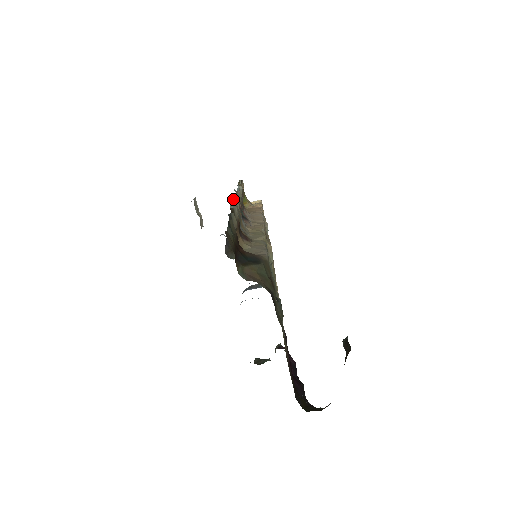
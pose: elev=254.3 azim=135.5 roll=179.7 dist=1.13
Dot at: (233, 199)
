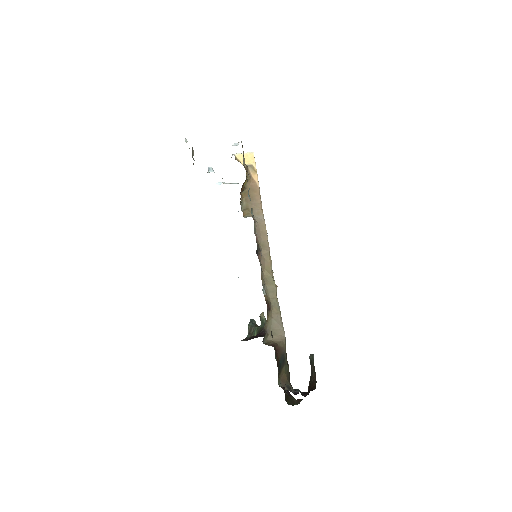
Dot at: occluded
